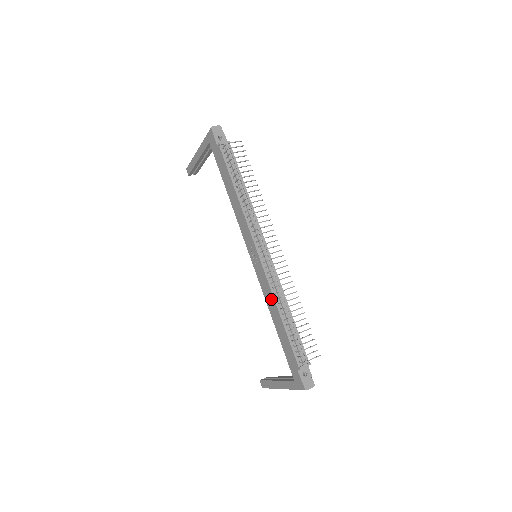
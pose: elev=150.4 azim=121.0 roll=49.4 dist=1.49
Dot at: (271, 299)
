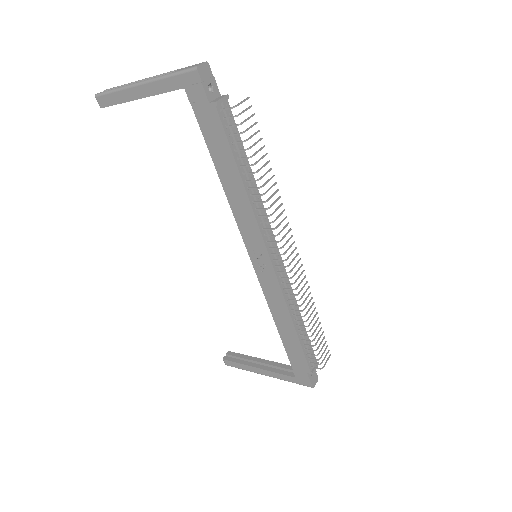
Dot at: (282, 310)
